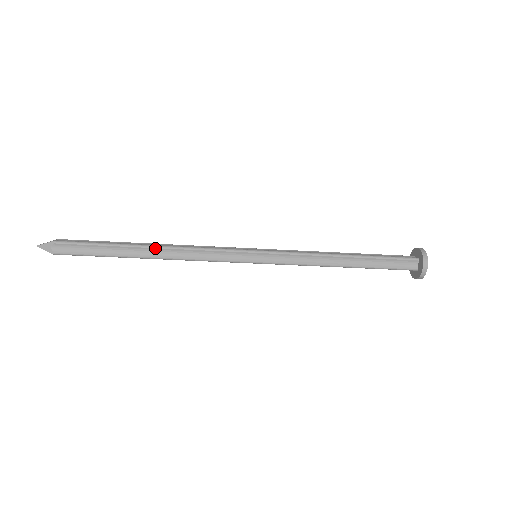
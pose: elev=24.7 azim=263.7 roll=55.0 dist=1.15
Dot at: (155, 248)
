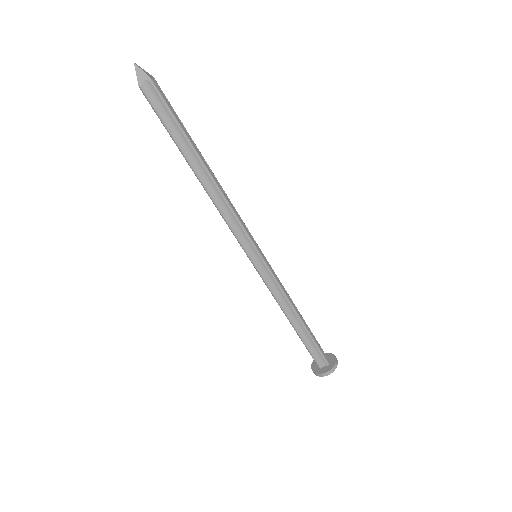
Dot at: (209, 175)
